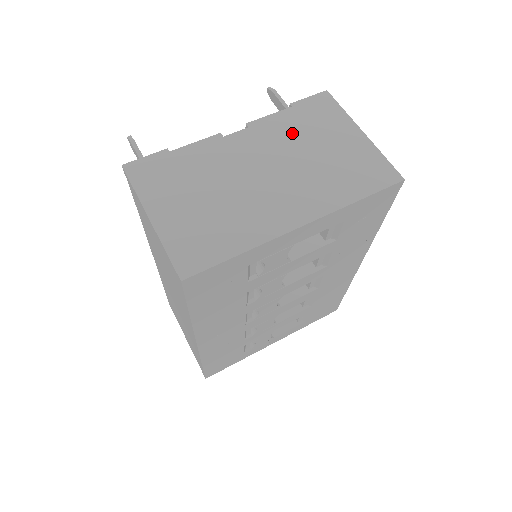
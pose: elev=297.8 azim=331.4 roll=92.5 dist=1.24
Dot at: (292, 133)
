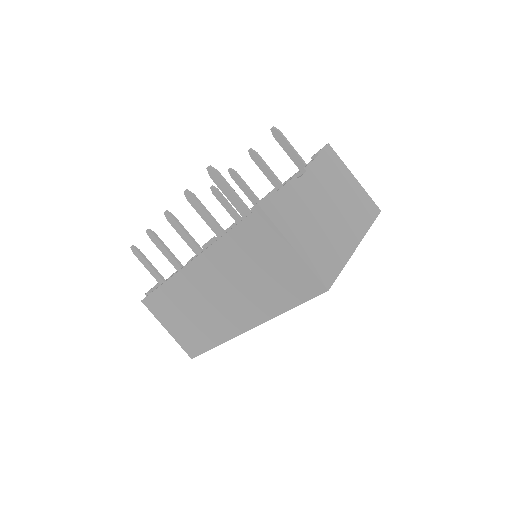
Dot at: (328, 177)
